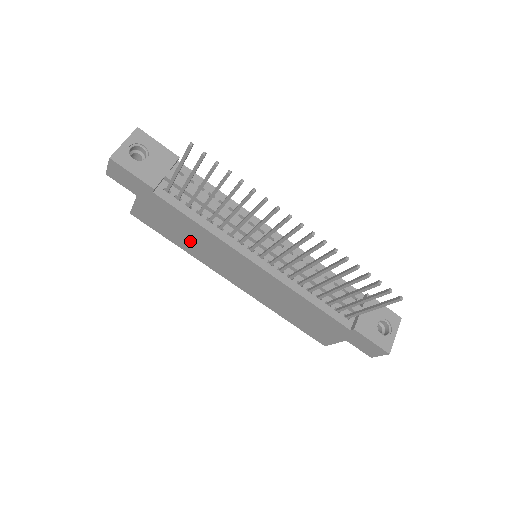
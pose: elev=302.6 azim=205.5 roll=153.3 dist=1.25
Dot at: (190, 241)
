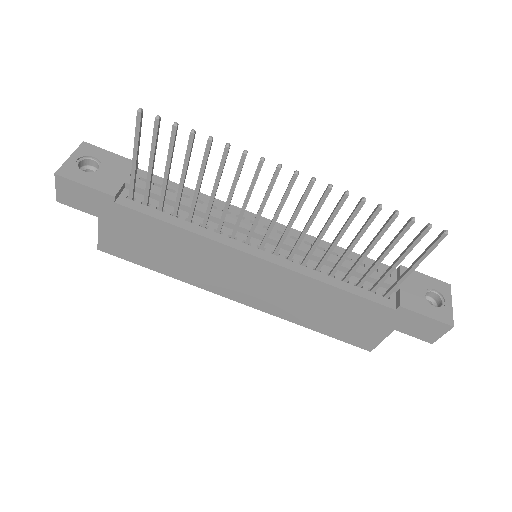
Dot at: (174, 259)
